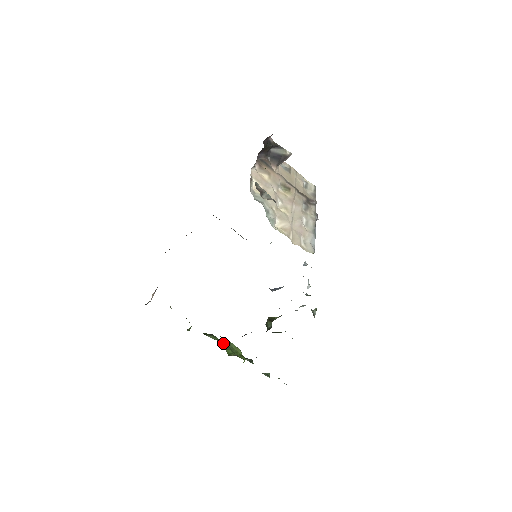
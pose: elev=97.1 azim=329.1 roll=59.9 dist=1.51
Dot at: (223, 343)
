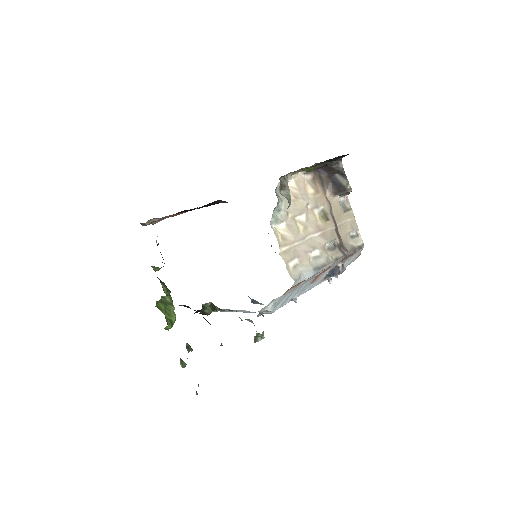
Dot at: (166, 298)
